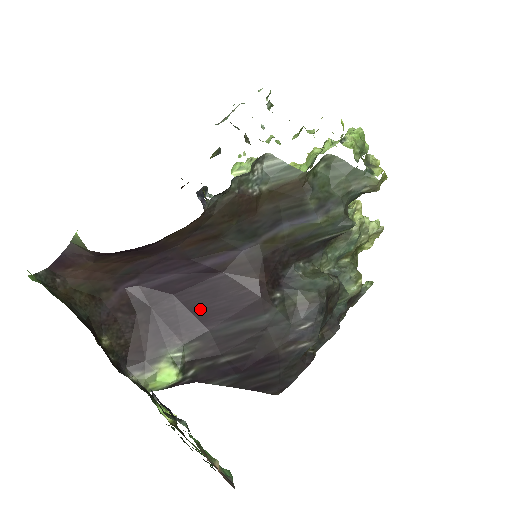
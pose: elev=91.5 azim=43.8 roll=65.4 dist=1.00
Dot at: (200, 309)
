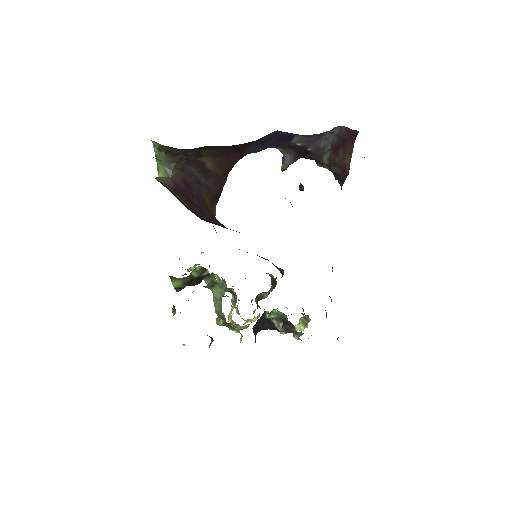
Dot at: occluded
